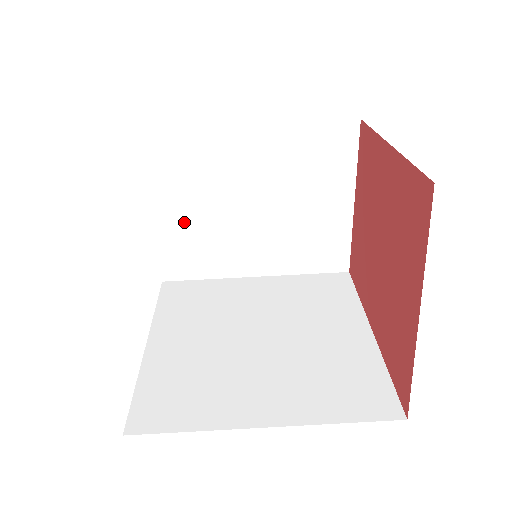
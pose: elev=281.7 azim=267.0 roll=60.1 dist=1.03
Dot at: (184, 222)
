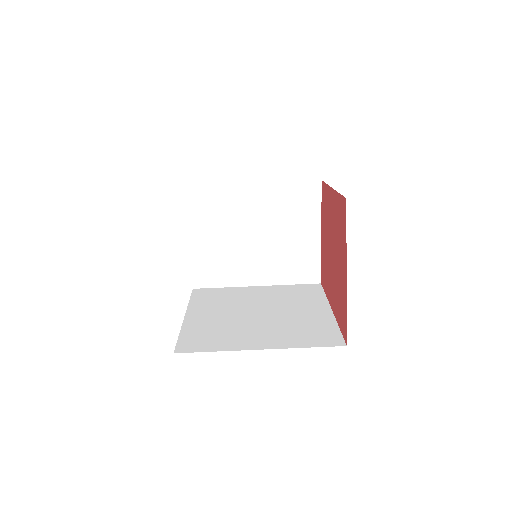
Dot at: (210, 246)
